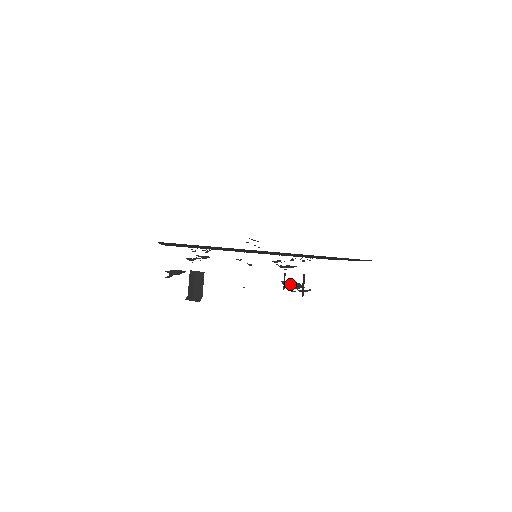
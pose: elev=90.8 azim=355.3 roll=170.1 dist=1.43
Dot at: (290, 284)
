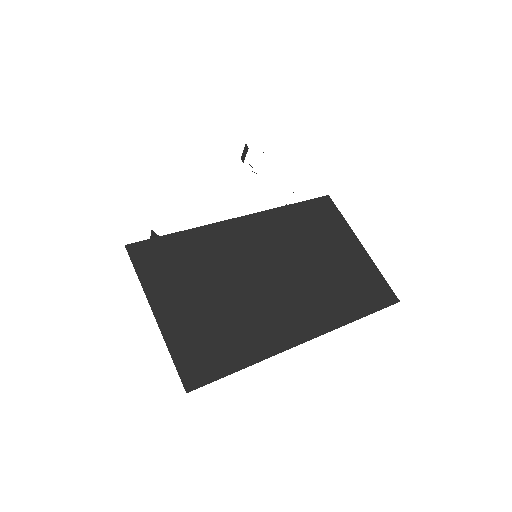
Dot at: (256, 173)
